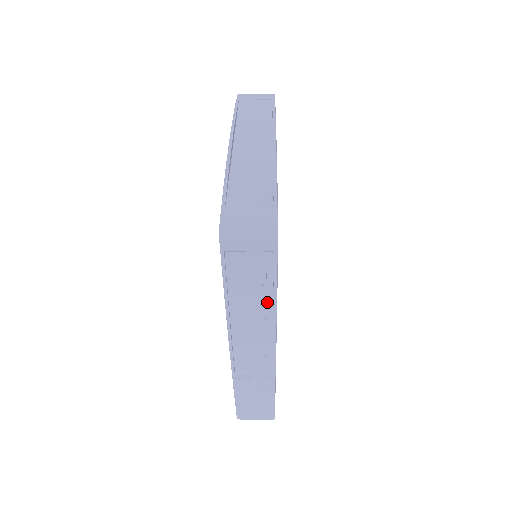
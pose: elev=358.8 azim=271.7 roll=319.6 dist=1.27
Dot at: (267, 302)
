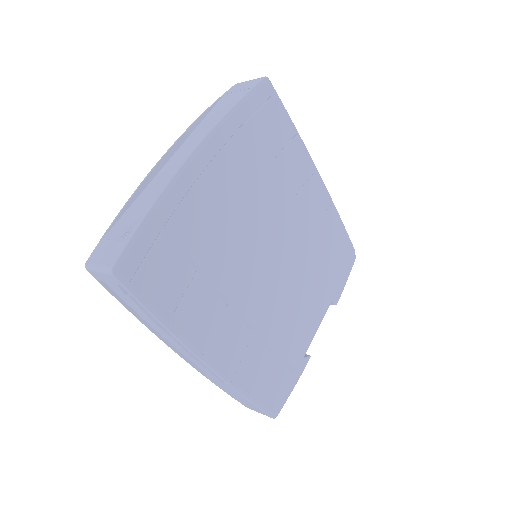
Dot at: occluded
